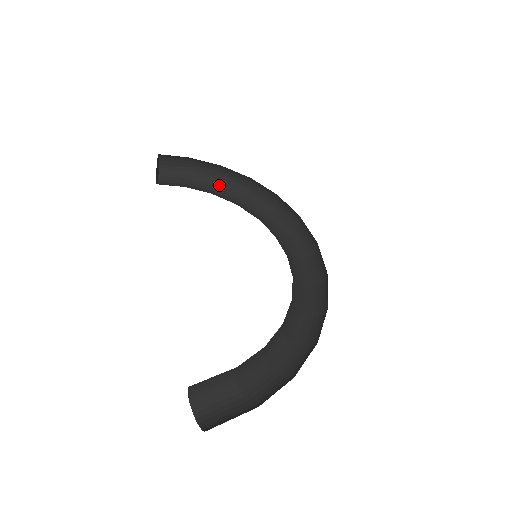
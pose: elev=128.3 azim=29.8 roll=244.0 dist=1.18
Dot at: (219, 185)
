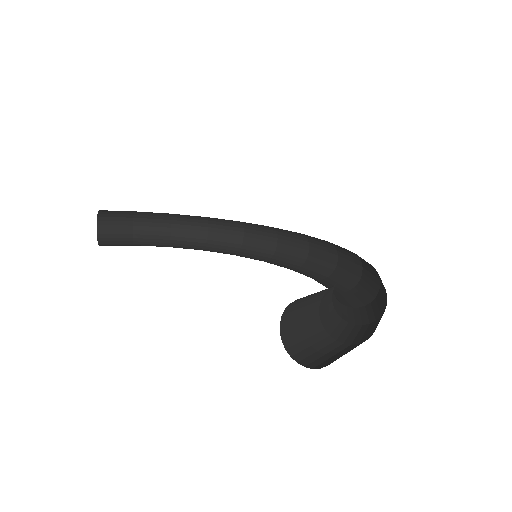
Dot at: (170, 242)
